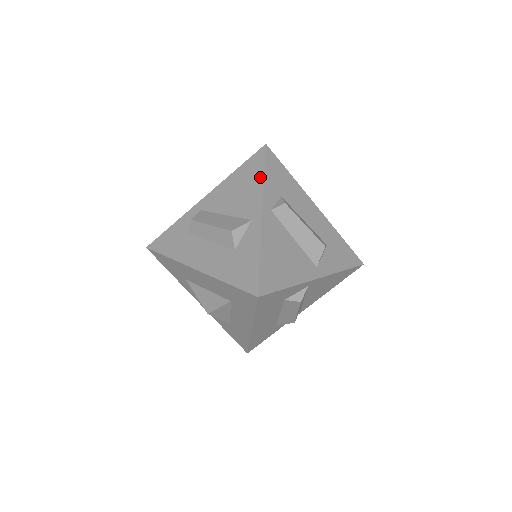
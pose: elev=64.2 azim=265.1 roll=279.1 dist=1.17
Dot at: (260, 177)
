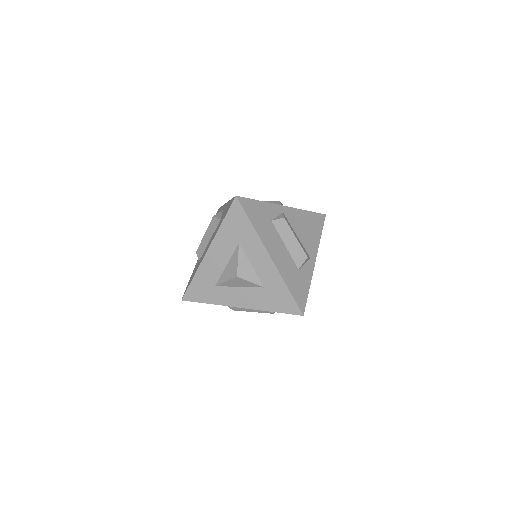
Dot at: (220, 209)
